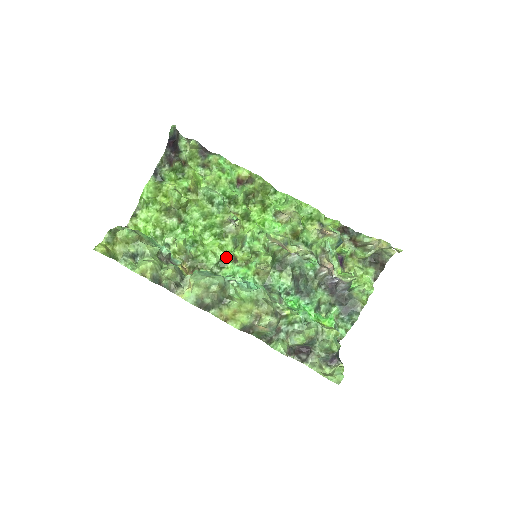
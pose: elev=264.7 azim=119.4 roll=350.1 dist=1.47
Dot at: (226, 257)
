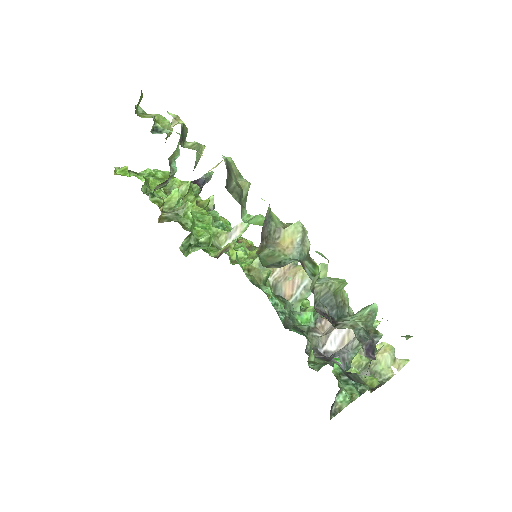
Dot at: (208, 250)
